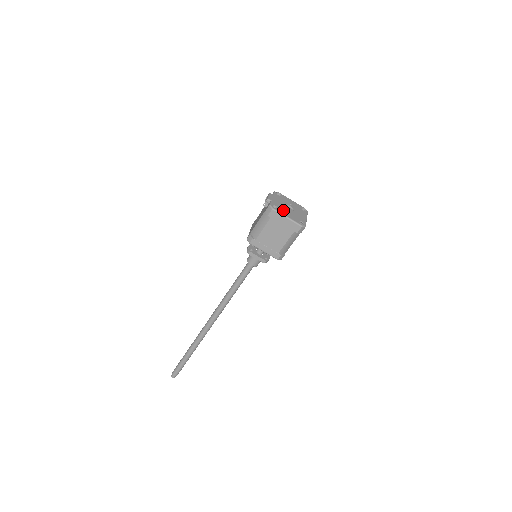
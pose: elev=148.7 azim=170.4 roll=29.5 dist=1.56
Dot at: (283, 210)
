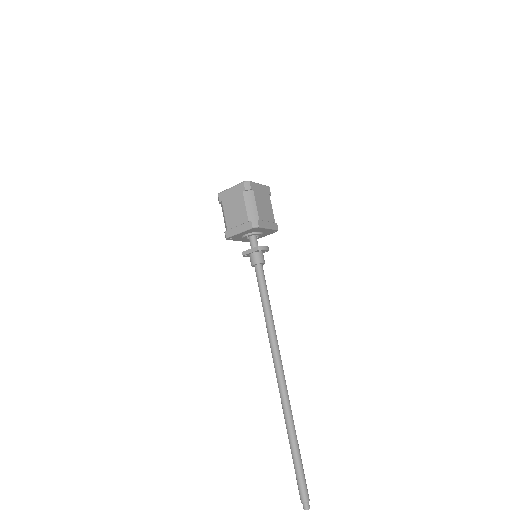
Dot at: occluded
